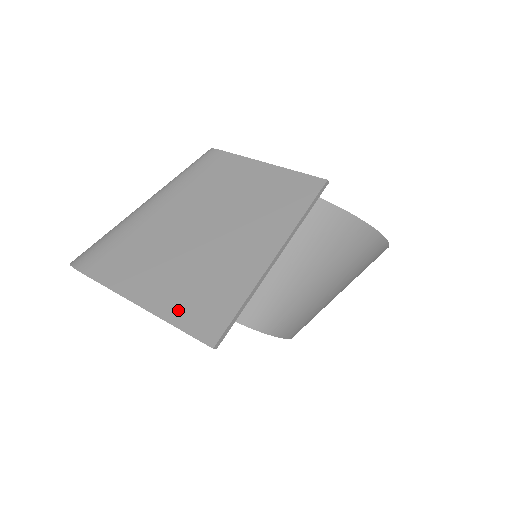
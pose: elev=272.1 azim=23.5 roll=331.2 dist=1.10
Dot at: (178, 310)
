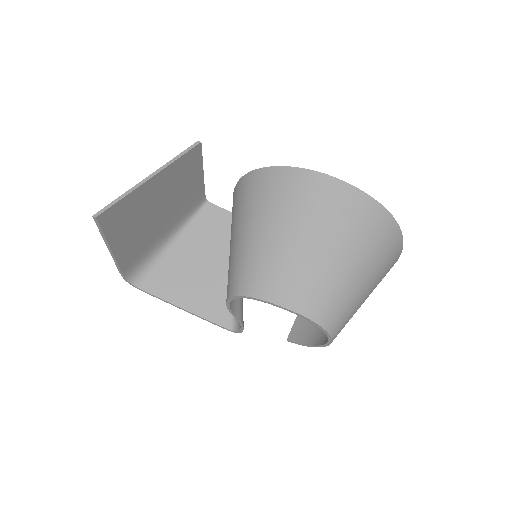
Dot at: (109, 230)
